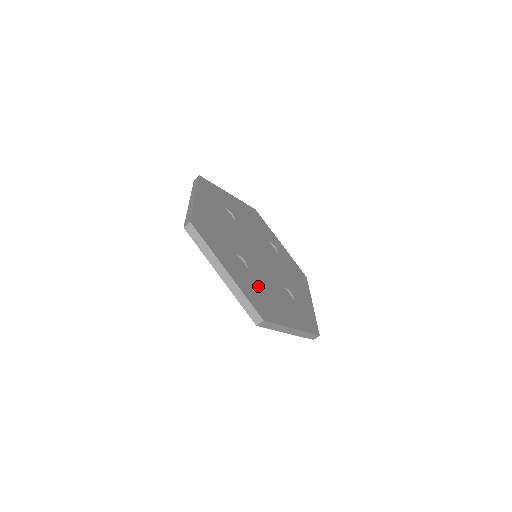
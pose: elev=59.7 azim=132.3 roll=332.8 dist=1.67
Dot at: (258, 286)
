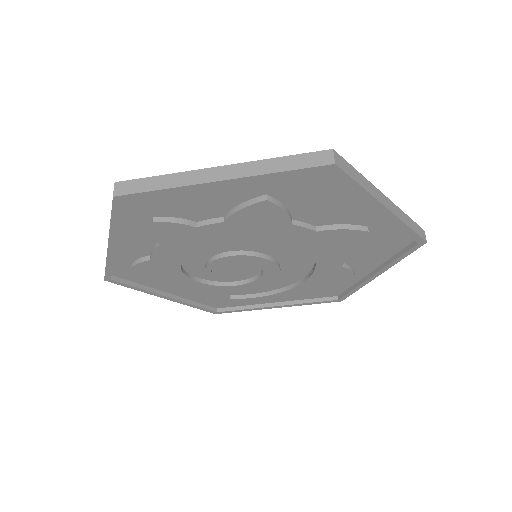
Dot at: occluded
